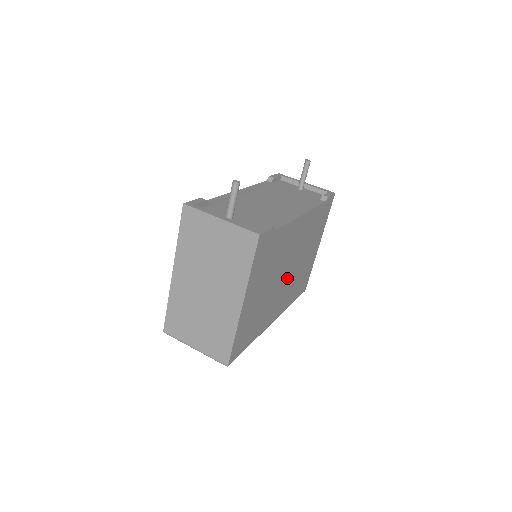
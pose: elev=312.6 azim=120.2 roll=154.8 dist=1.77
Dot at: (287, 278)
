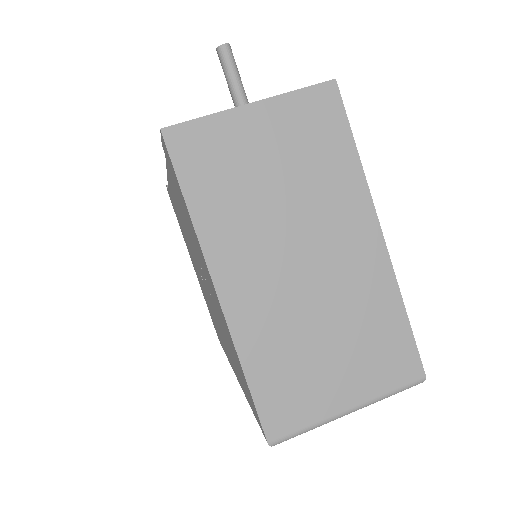
Dot at: occluded
